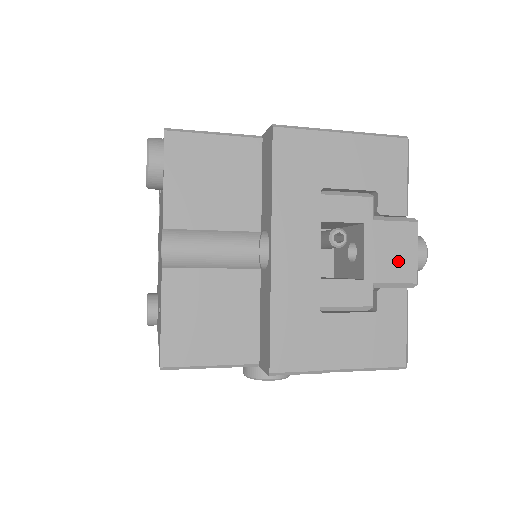
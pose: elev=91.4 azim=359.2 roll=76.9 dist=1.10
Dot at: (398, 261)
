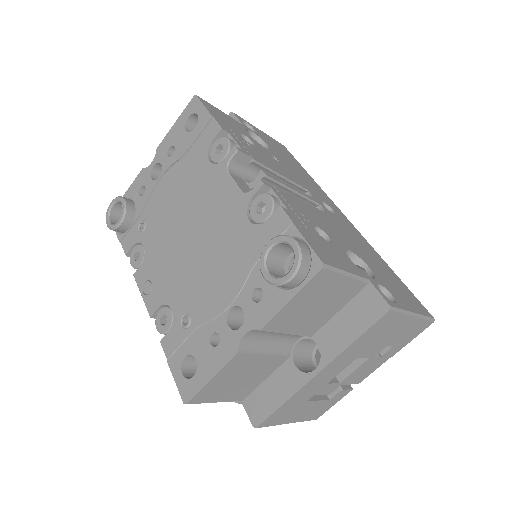
Dot at: (362, 375)
